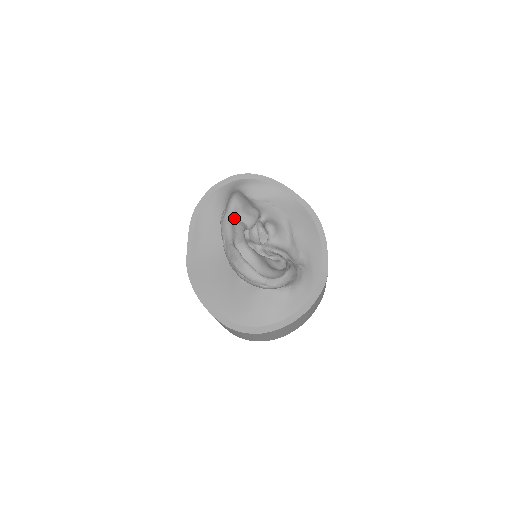
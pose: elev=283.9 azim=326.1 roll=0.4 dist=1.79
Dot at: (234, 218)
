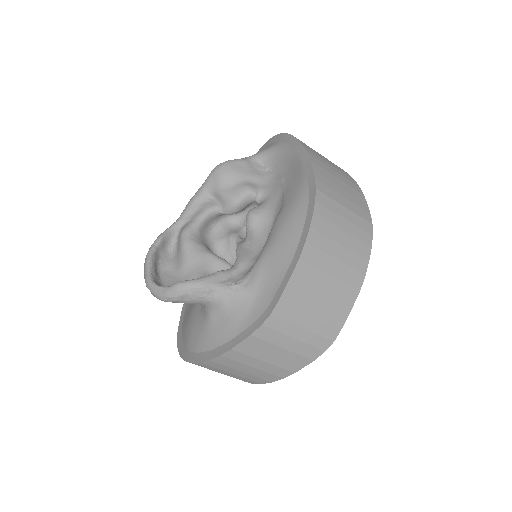
Dot at: (205, 195)
